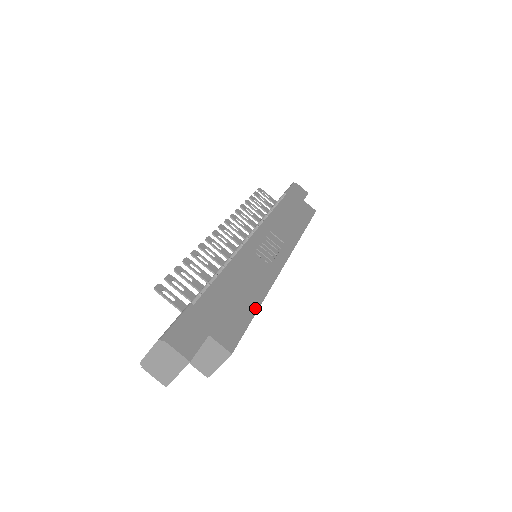
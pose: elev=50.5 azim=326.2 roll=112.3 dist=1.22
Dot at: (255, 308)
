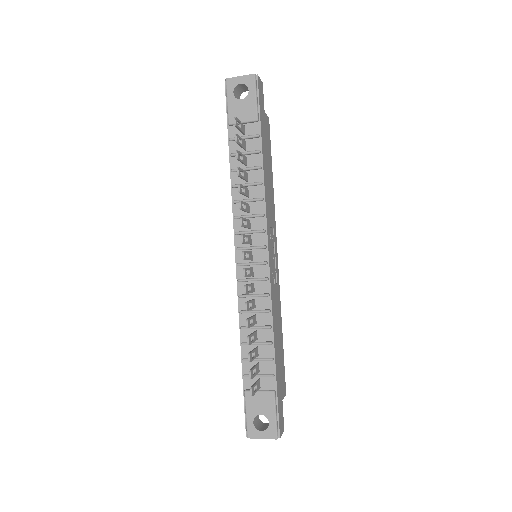
Dot at: (282, 340)
